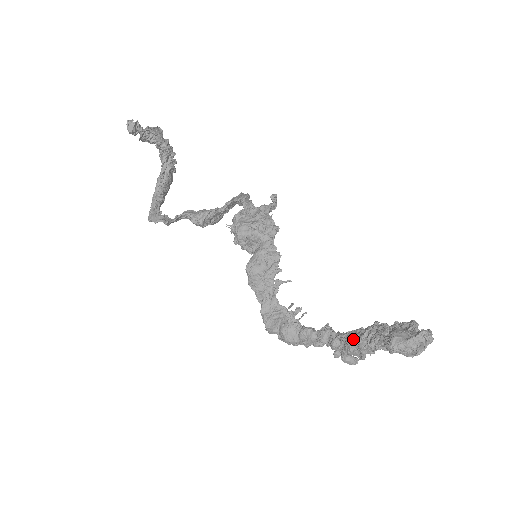
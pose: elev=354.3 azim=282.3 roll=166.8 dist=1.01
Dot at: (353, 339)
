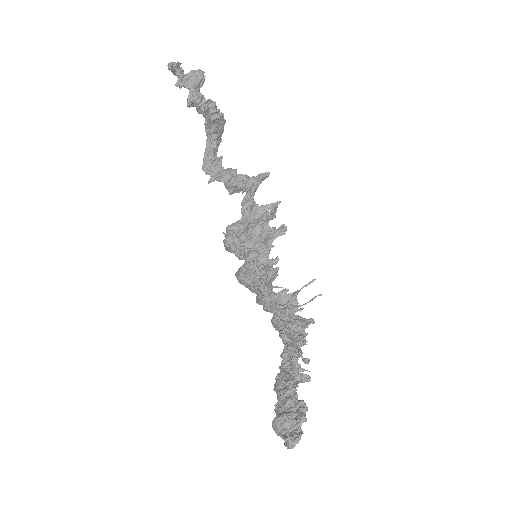
Dot at: (275, 388)
